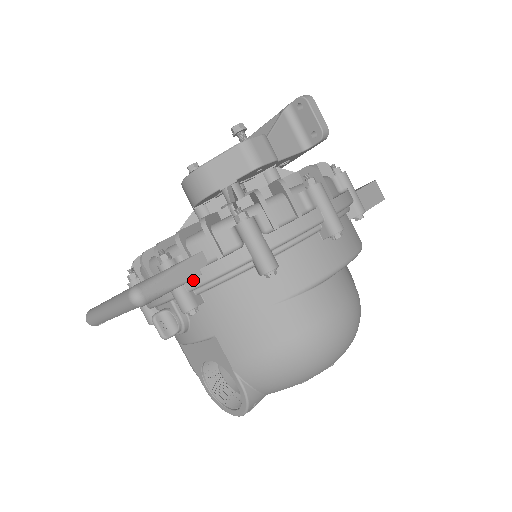
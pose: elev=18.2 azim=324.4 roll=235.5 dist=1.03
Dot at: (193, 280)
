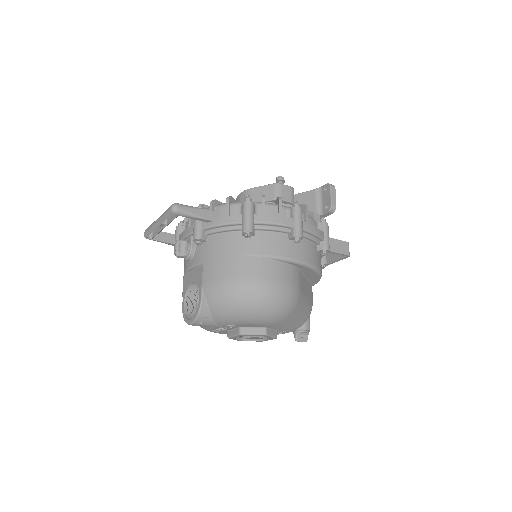
Dot at: (207, 223)
